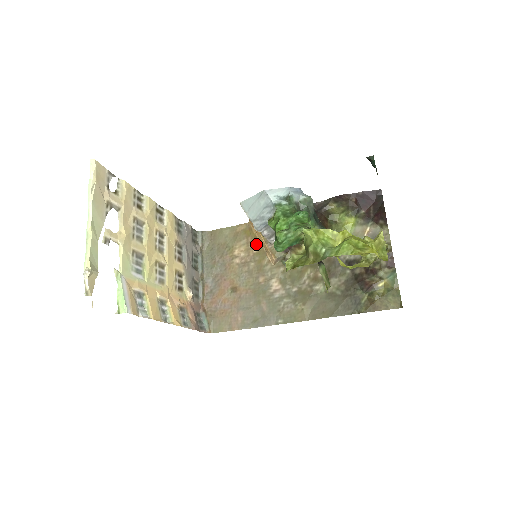
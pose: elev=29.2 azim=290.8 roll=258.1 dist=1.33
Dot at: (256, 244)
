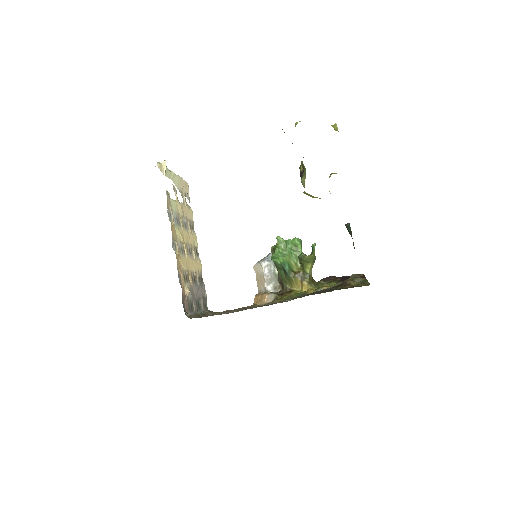
Dot at: occluded
